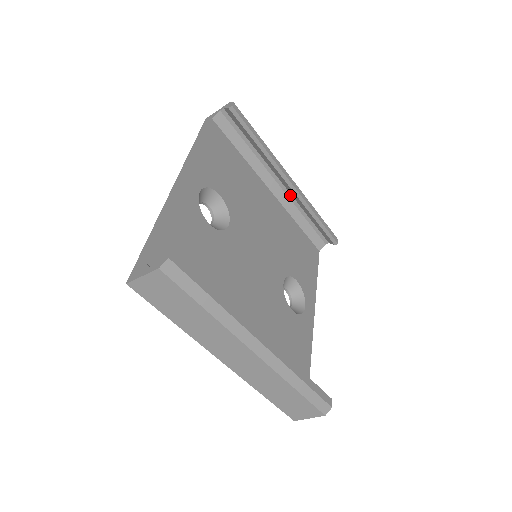
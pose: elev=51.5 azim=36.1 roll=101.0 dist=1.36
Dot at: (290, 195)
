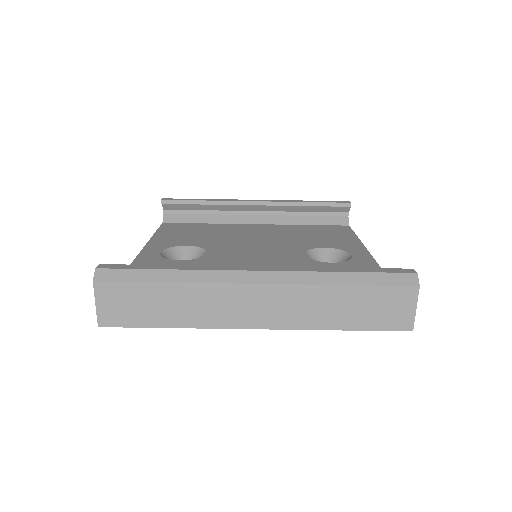
Dot at: (273, 213)
